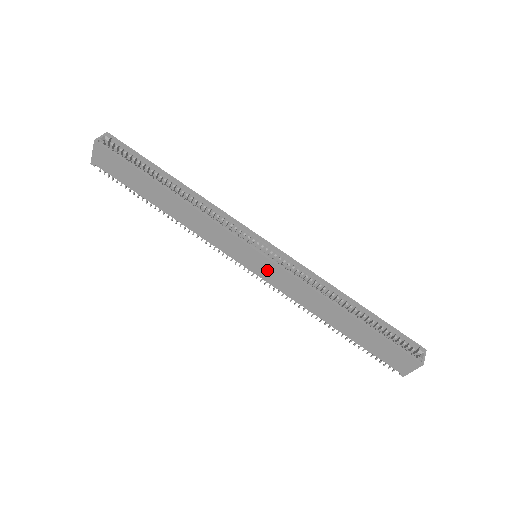
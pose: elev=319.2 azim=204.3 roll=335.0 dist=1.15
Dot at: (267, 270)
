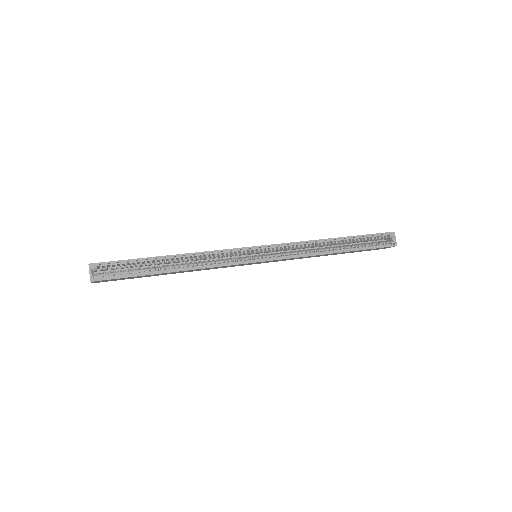
Dot at: occluded
